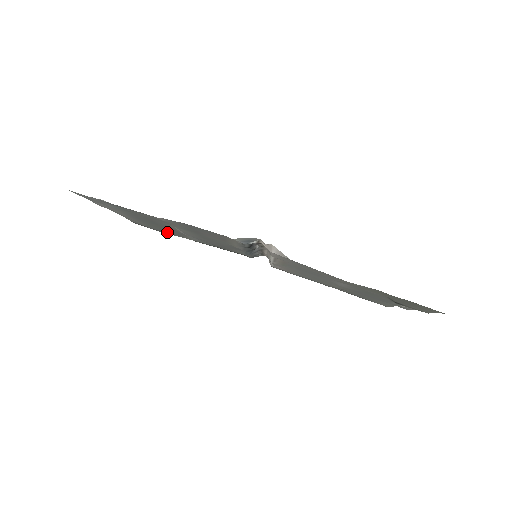
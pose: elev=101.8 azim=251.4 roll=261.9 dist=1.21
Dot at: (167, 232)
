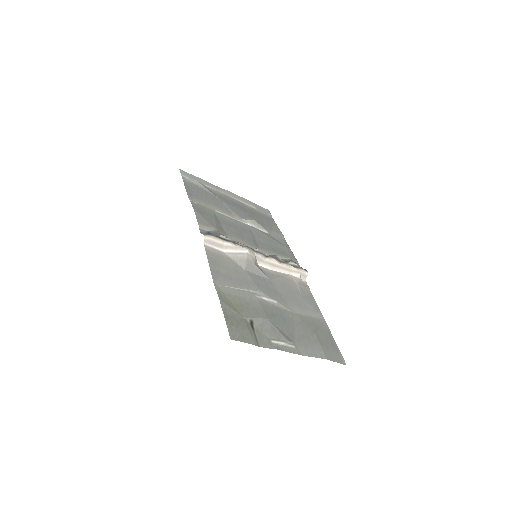
Dot at: (270, 223)
